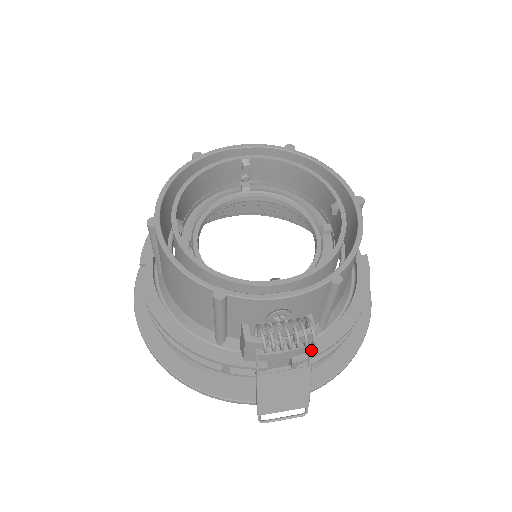
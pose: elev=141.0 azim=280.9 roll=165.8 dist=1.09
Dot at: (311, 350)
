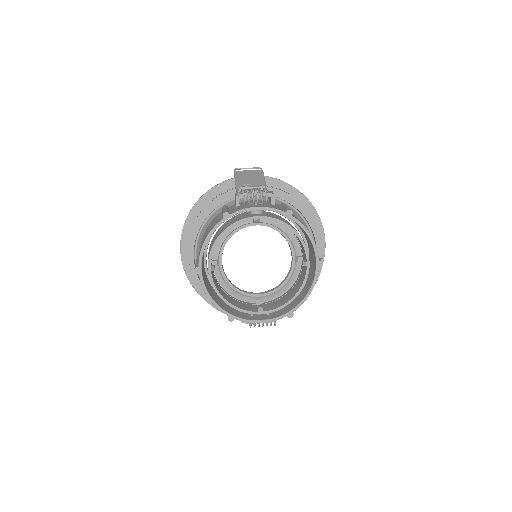
Dot at: occluded
